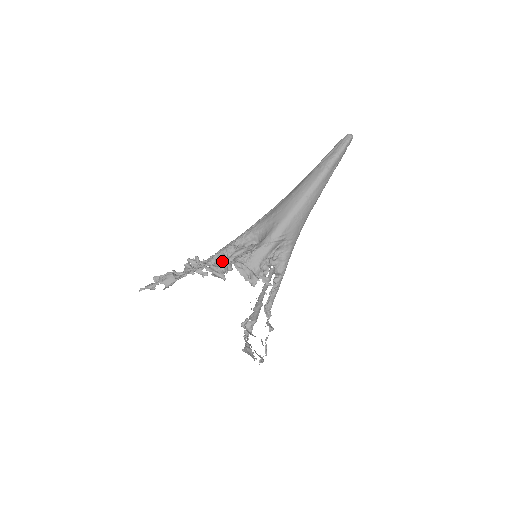
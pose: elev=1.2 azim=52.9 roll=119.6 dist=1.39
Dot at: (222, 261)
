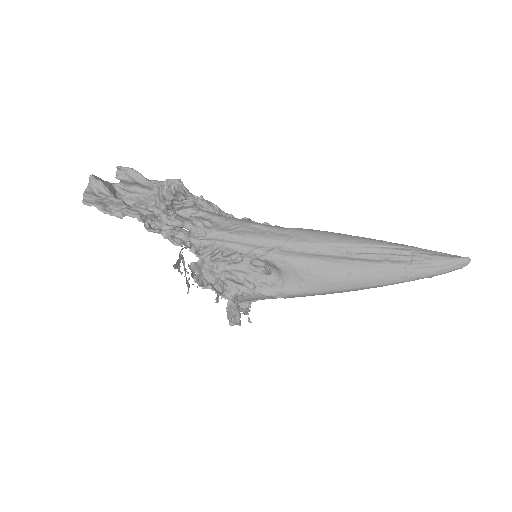
Dot at: (216, 261)
